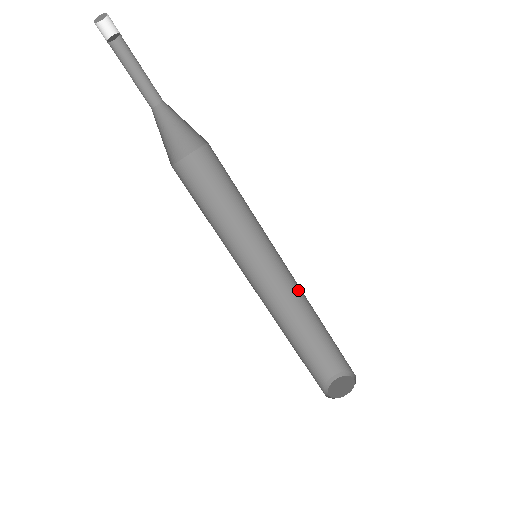
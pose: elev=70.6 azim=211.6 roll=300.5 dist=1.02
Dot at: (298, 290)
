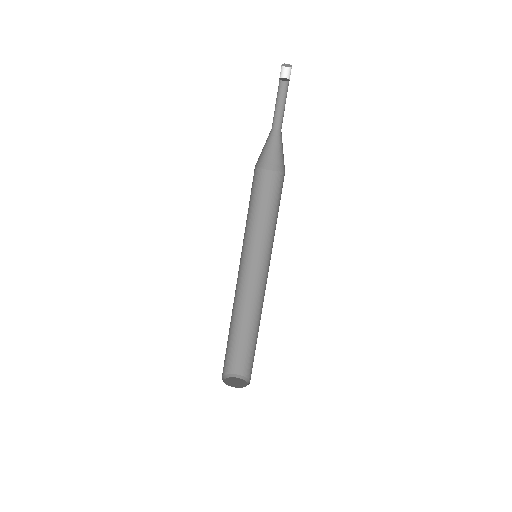
Dot at: occluded
